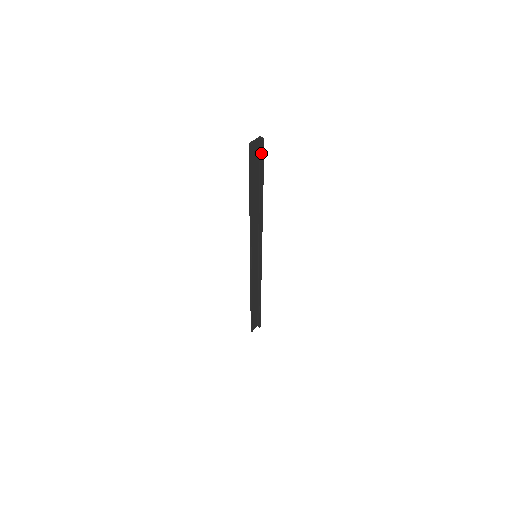
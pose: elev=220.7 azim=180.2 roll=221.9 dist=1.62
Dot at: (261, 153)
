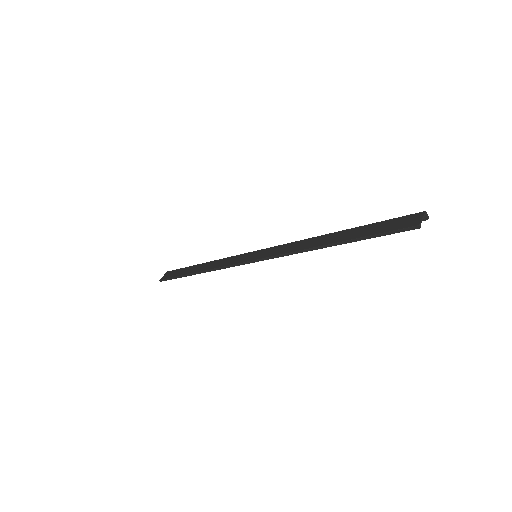
Dot at: occluded
